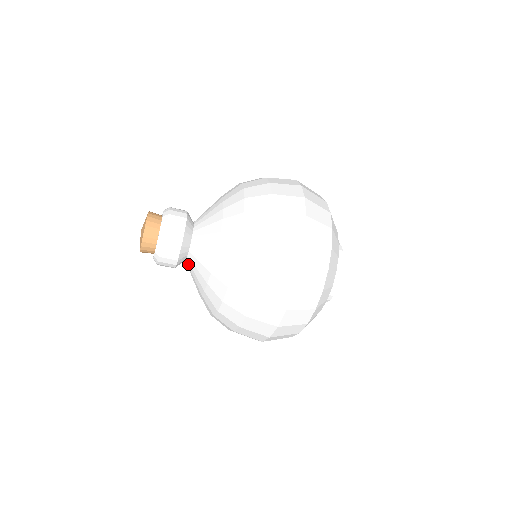
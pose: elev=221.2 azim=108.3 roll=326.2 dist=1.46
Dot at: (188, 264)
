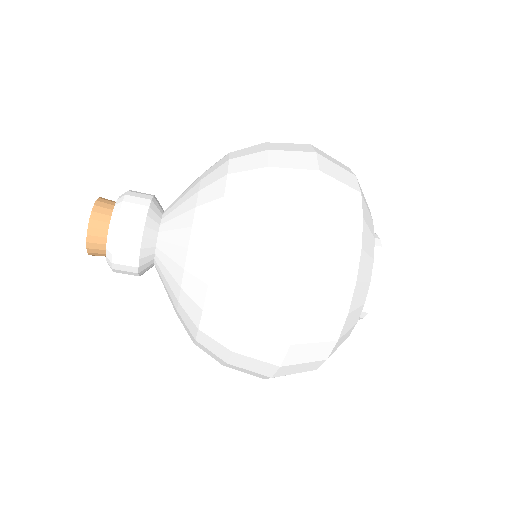
Dot at: (158, 255)
